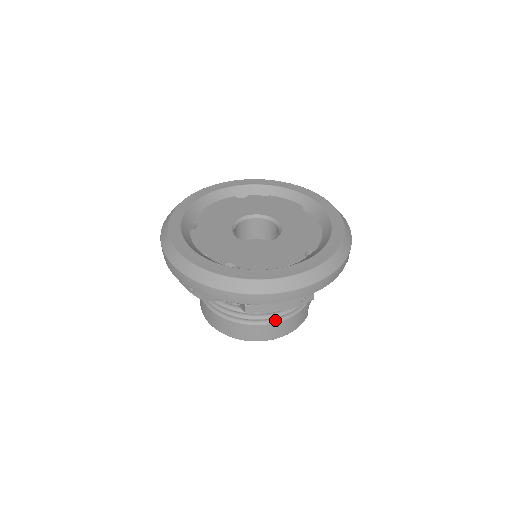
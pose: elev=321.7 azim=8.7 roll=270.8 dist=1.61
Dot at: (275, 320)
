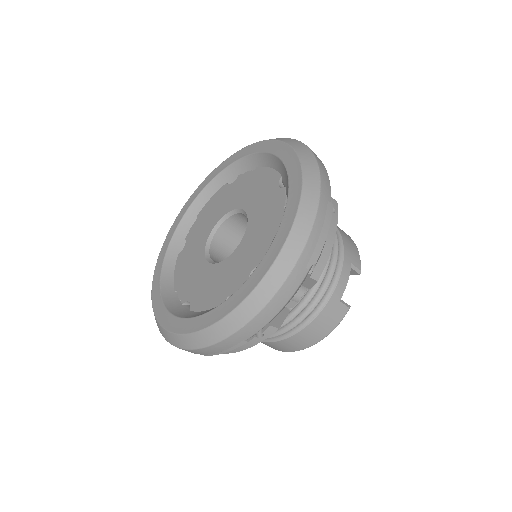
Dot at: (286, 335)
